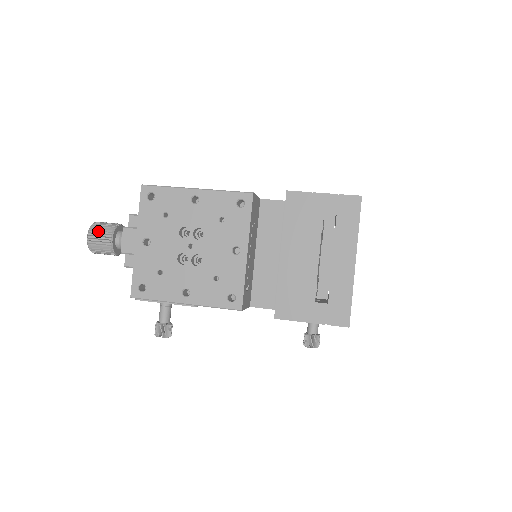
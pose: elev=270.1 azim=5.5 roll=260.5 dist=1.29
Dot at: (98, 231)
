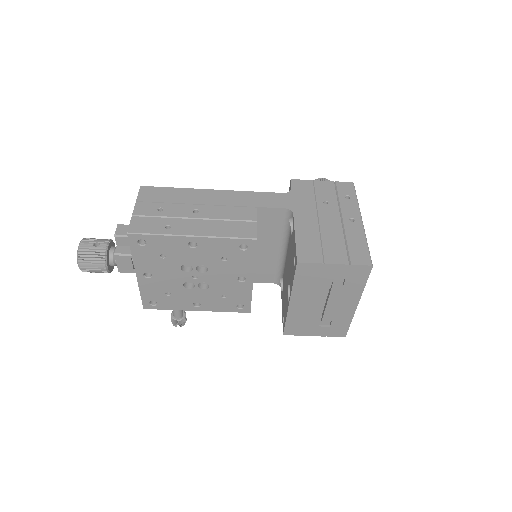
Dot at: (89, 262)
